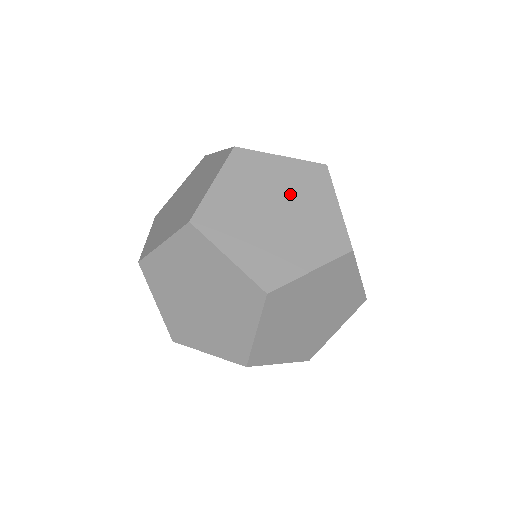
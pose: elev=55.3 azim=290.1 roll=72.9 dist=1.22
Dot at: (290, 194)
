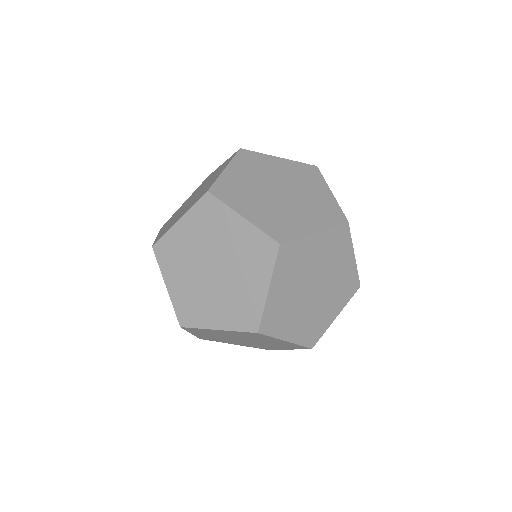
Dot at: occluded
